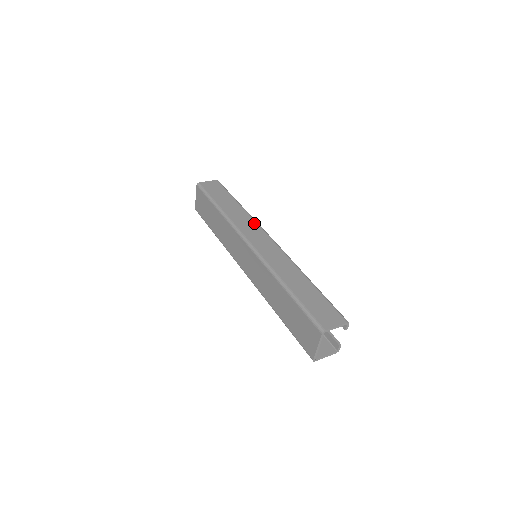
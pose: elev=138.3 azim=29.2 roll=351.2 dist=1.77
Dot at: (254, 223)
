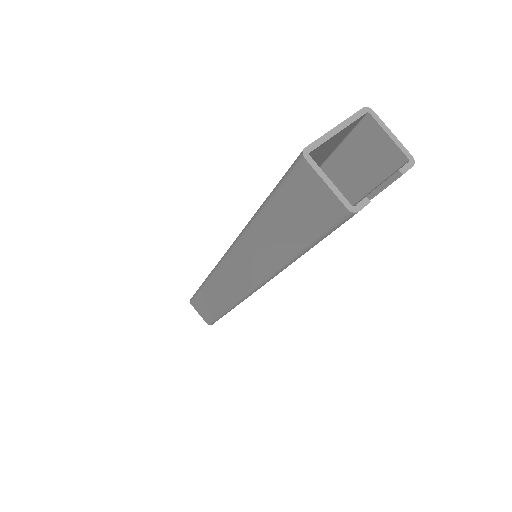
Dot at: occluded
